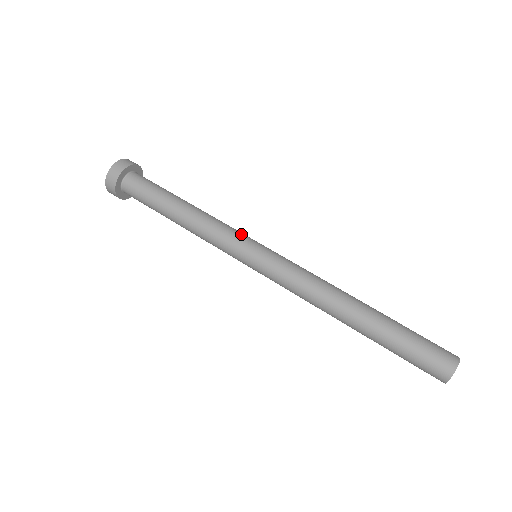
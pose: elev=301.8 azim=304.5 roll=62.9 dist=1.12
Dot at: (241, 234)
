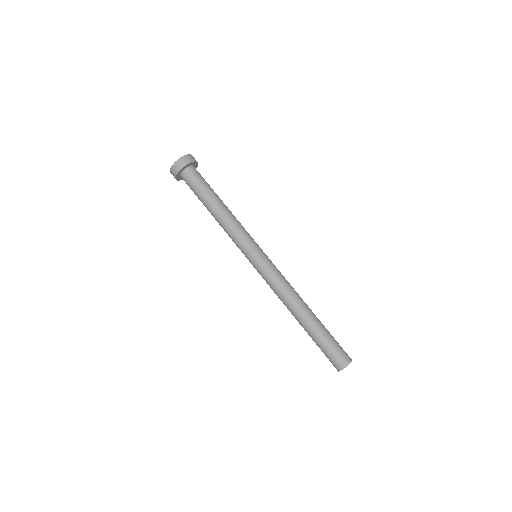
Dot at: (243, 245)
